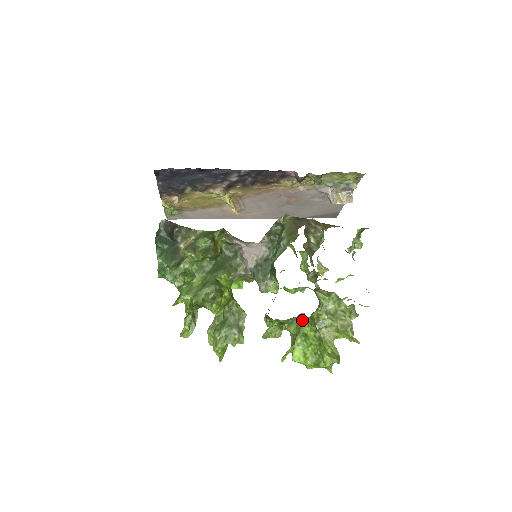
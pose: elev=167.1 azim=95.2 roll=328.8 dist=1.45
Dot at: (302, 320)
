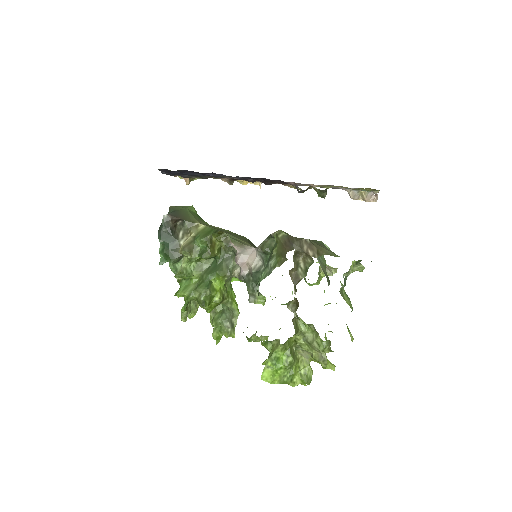
Dot at: (278, 343)
